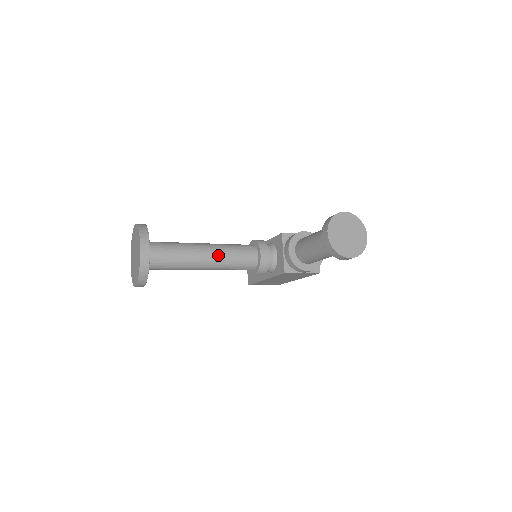
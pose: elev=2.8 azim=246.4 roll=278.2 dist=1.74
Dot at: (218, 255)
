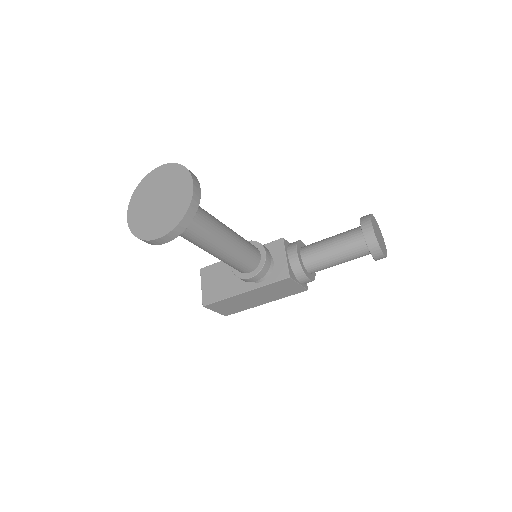
Dot at: (235, 237)
